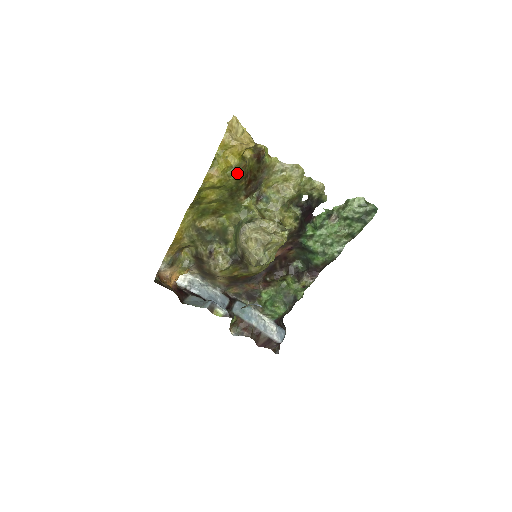
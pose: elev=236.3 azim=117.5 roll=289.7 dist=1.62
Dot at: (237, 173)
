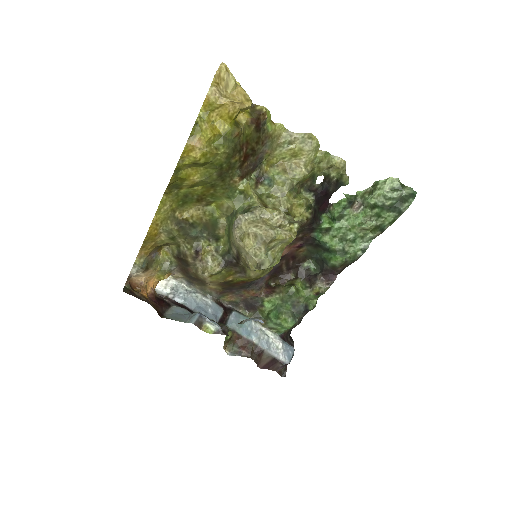
Dot at: (228, 144)
